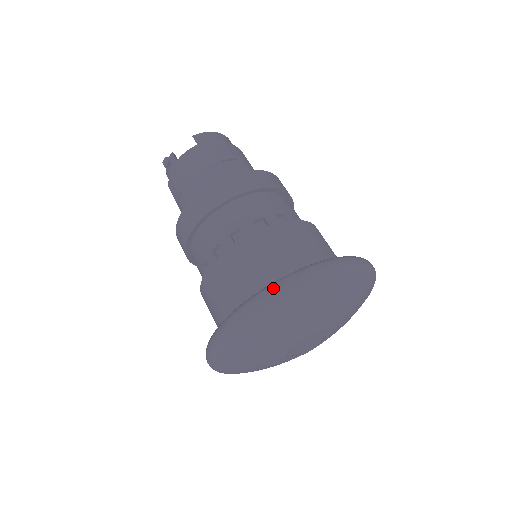
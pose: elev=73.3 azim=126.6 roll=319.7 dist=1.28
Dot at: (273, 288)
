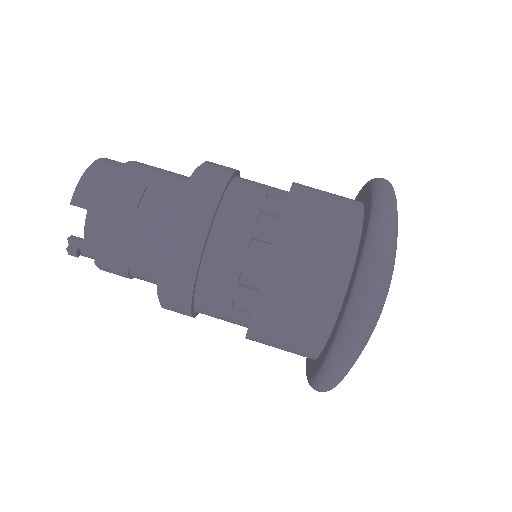
Dot at: (354, 322)
